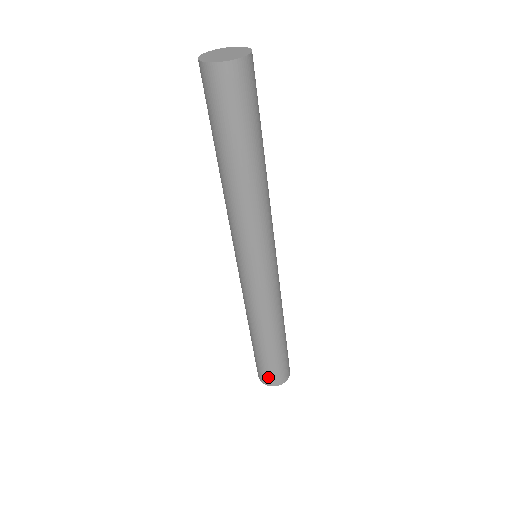
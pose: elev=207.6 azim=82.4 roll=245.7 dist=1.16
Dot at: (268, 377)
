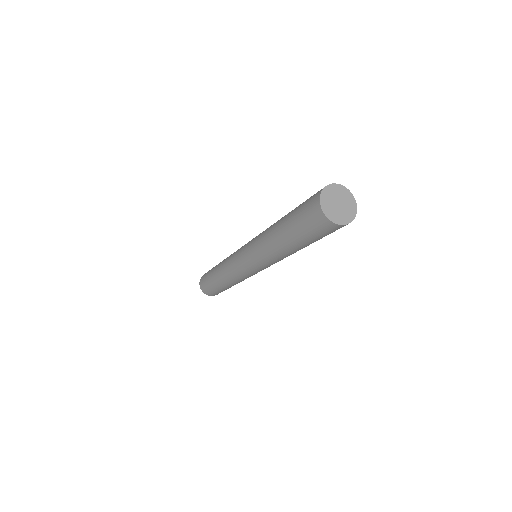
Dot at: (209, 292)
